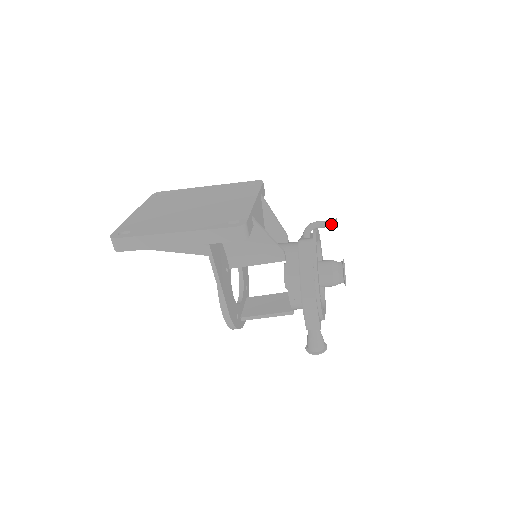
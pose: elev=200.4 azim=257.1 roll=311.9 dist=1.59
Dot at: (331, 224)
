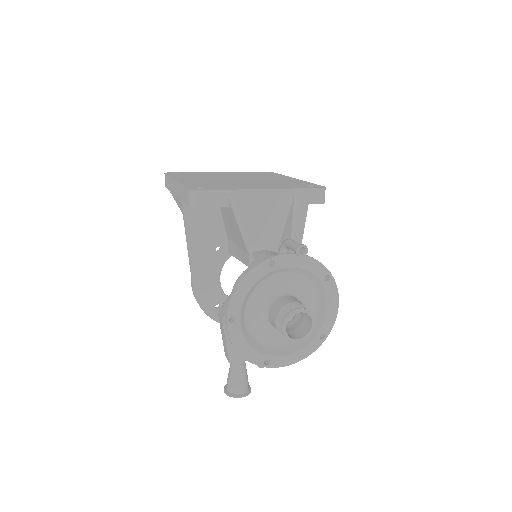
Dot at: (294, 248)
